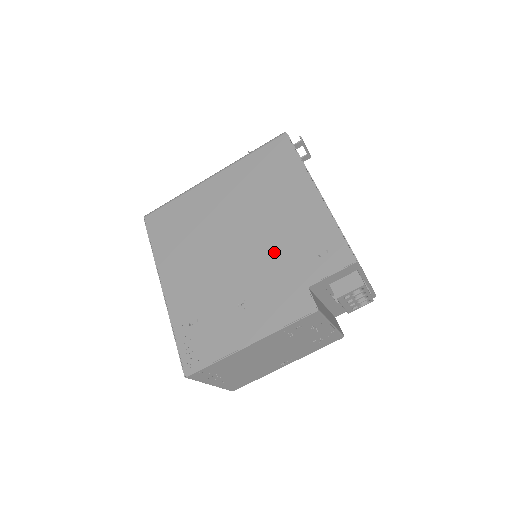
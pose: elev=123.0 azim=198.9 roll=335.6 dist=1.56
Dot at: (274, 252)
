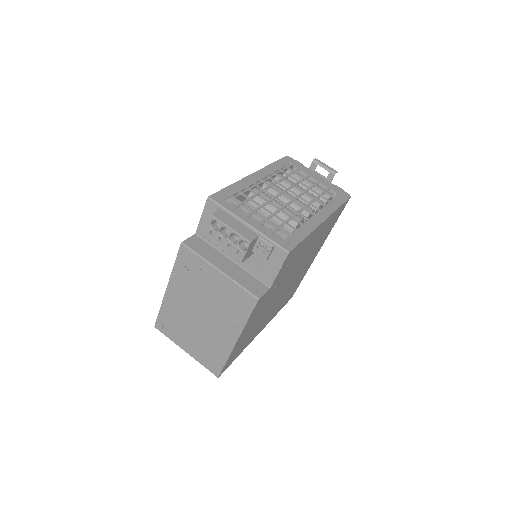
Dot at: occluded
